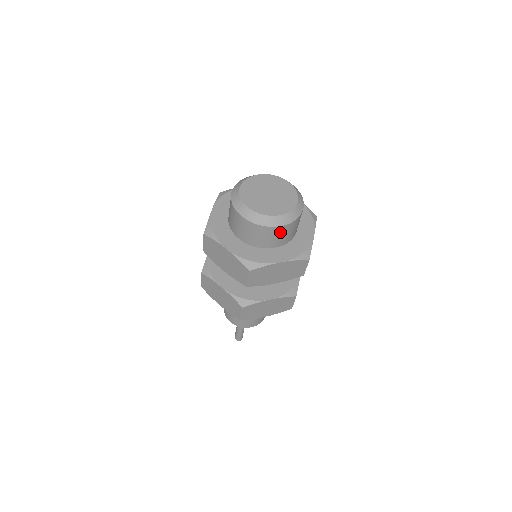
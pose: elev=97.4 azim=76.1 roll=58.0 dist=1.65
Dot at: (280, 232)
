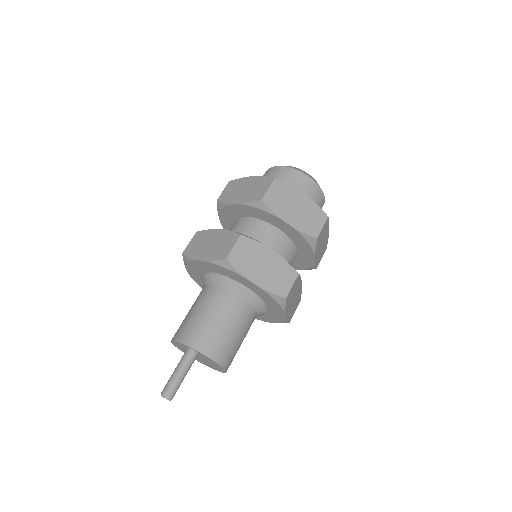
Dot at: (306, 185)
